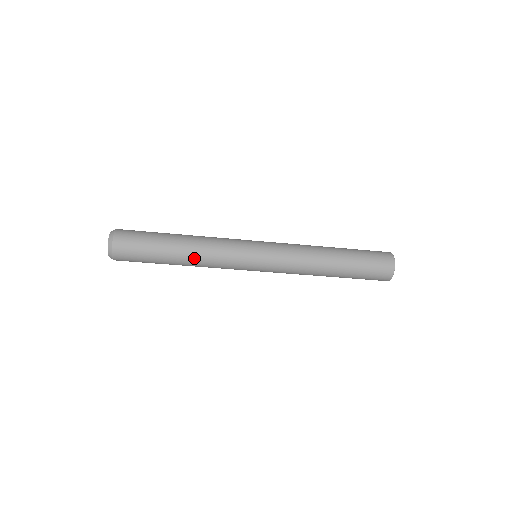
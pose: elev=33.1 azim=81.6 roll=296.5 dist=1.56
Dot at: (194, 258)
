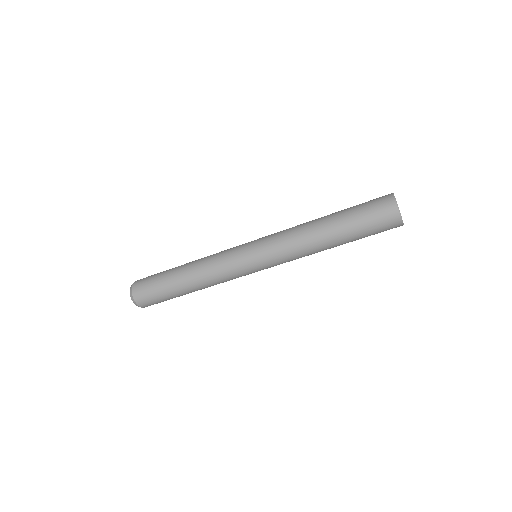
Dot at: (199, 282)
